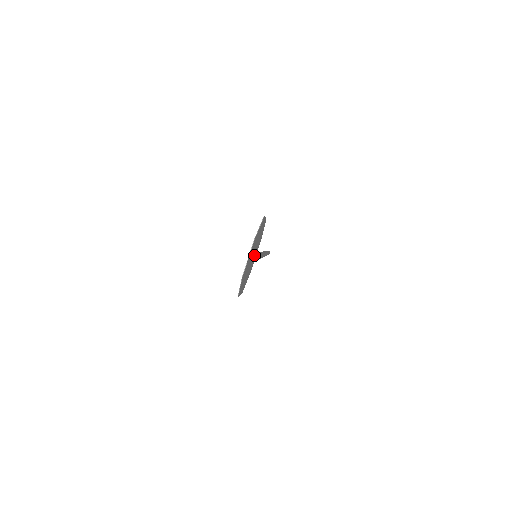
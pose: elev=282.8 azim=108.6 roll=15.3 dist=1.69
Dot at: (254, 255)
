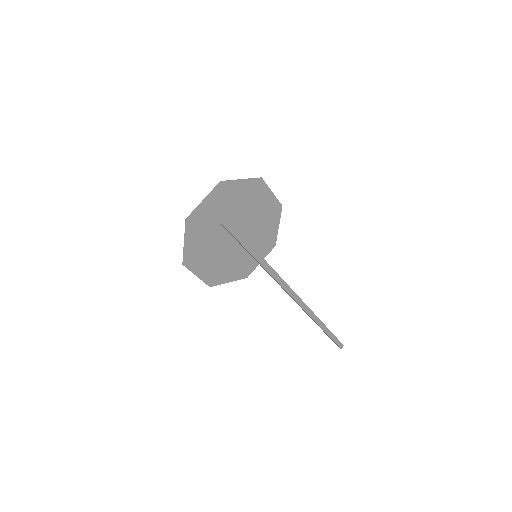
Dot at: (229, 221)
